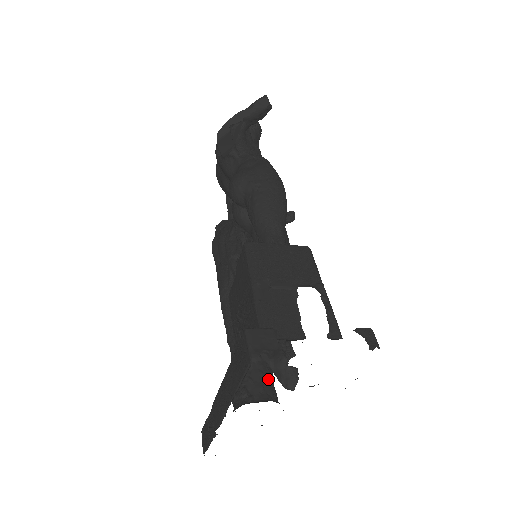
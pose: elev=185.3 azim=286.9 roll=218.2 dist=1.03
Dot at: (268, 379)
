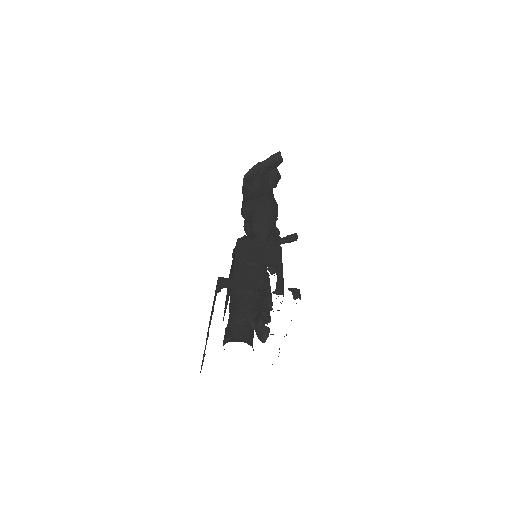
Dot at: (248, 332)
